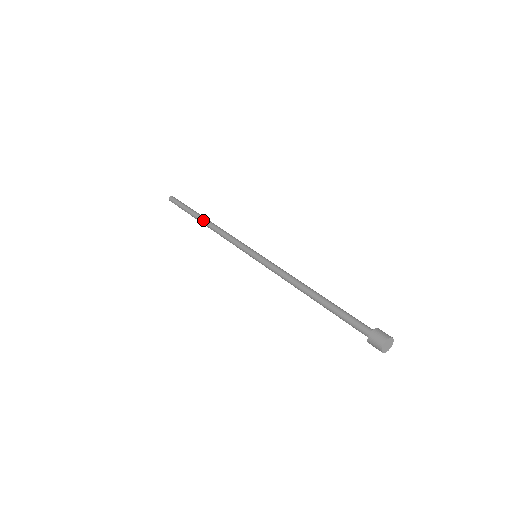
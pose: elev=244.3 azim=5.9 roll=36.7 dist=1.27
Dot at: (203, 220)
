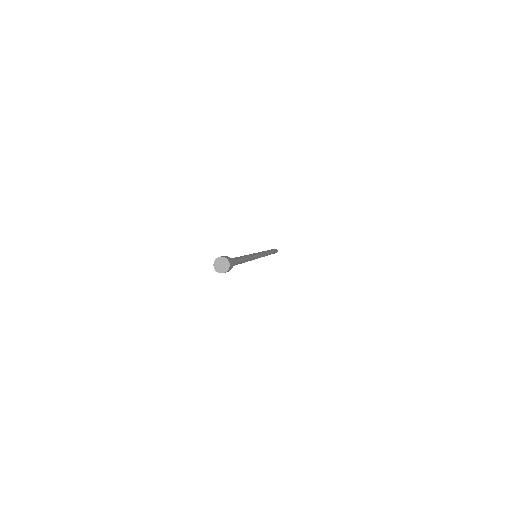
Dot at: occluded
